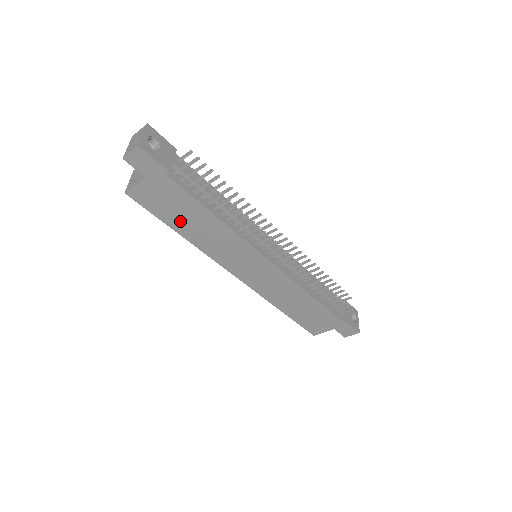
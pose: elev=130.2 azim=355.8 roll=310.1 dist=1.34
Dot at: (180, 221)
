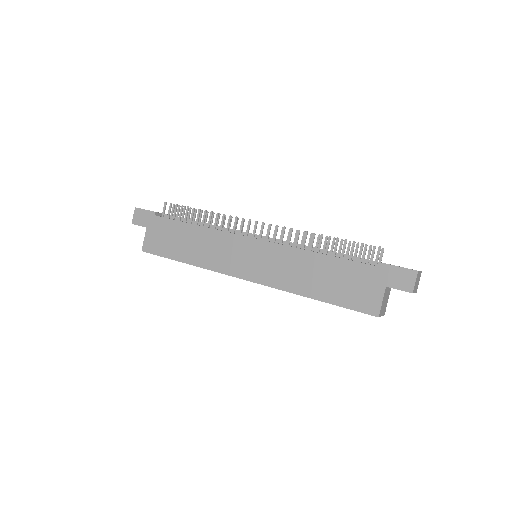
Dot at: (179, 249)
